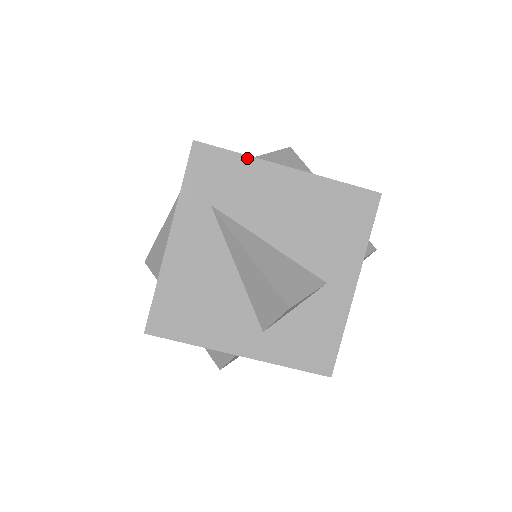
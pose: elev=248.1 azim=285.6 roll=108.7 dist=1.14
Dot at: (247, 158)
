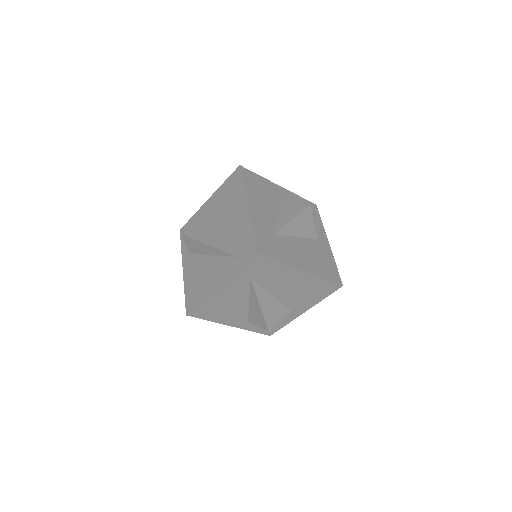
Dot at: (283, 264)
